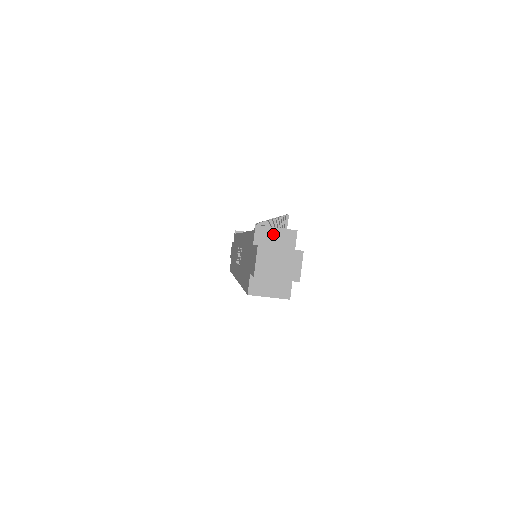
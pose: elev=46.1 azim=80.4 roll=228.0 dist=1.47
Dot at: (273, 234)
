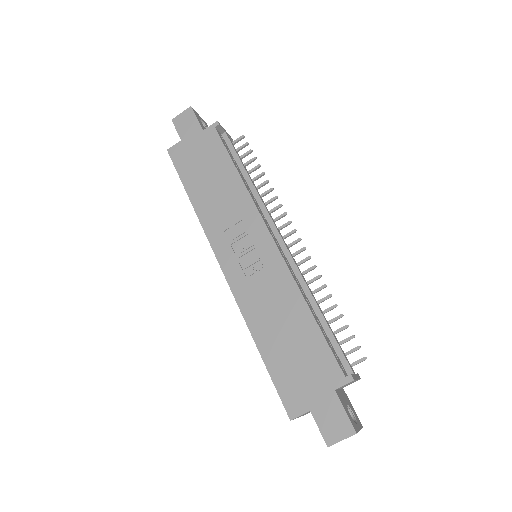
Dot at: occluded
